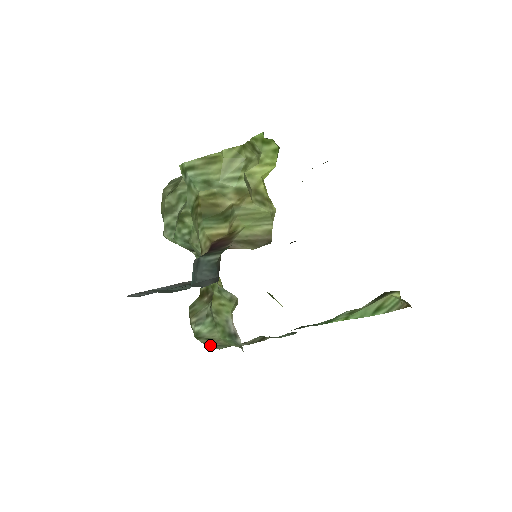
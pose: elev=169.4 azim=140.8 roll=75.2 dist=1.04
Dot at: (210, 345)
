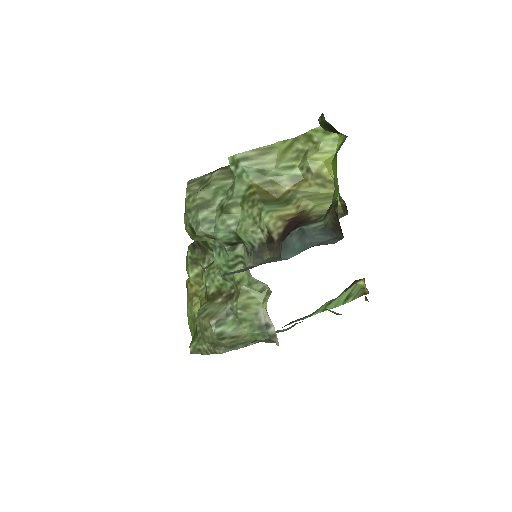
Dot at: (231, 345)
